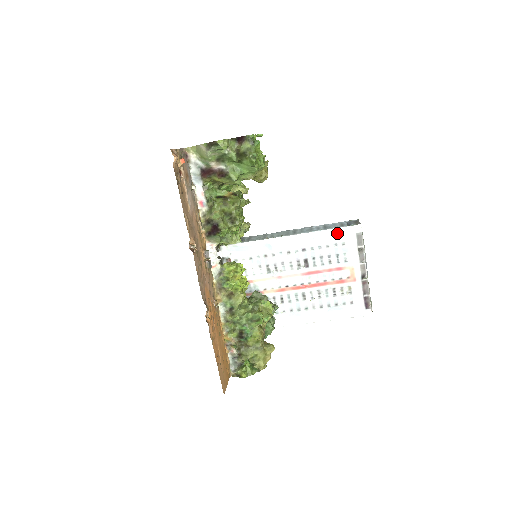
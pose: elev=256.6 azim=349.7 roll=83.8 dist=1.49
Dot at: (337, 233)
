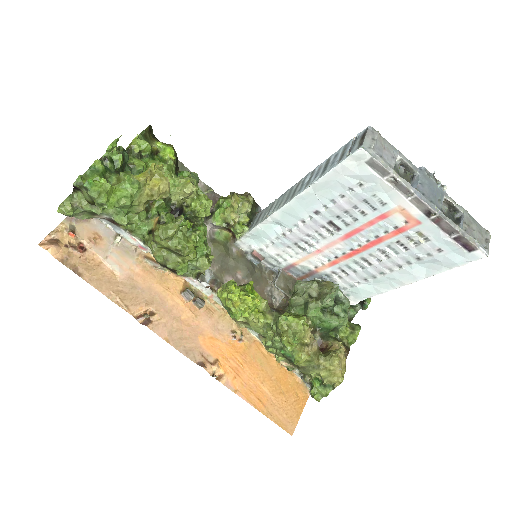
Dot at: (338, 175)
